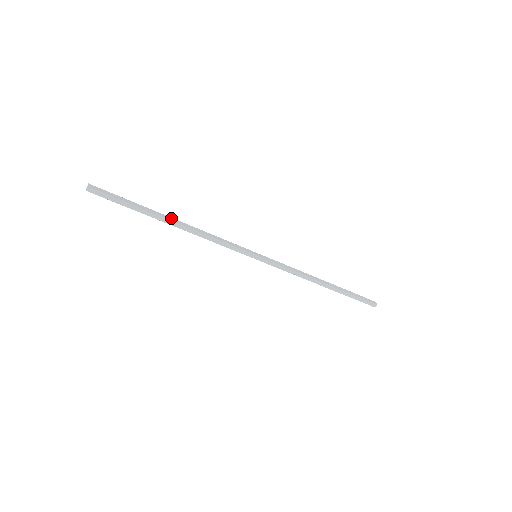
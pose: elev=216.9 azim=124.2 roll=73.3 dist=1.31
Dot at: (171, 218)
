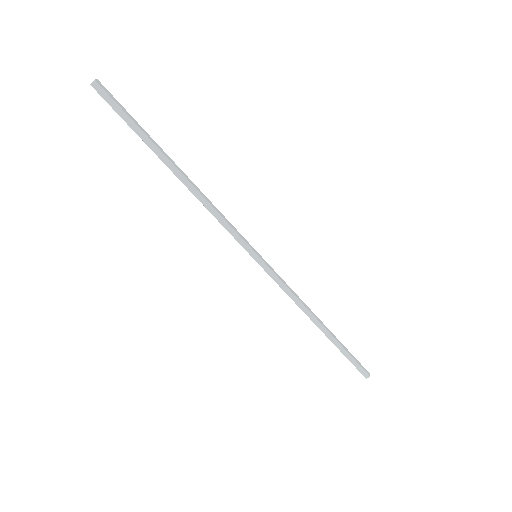
Dot at: (176, 165)
